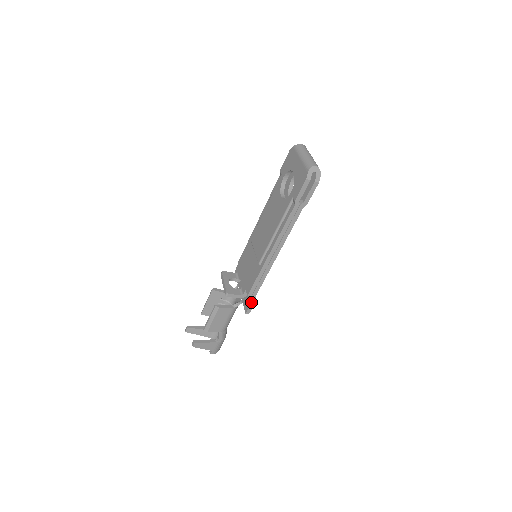
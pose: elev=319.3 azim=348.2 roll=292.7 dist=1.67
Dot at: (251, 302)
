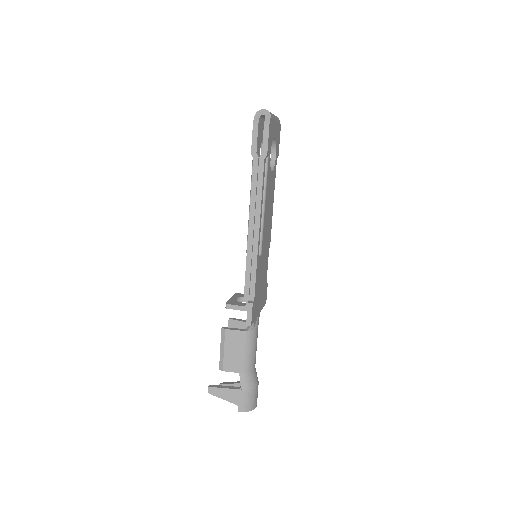
Dot at: (247, 306)
